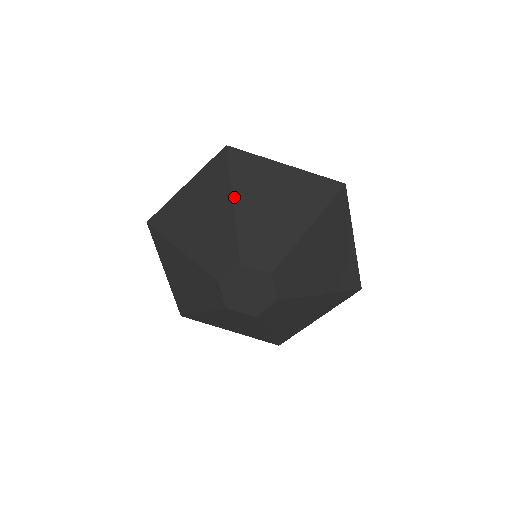
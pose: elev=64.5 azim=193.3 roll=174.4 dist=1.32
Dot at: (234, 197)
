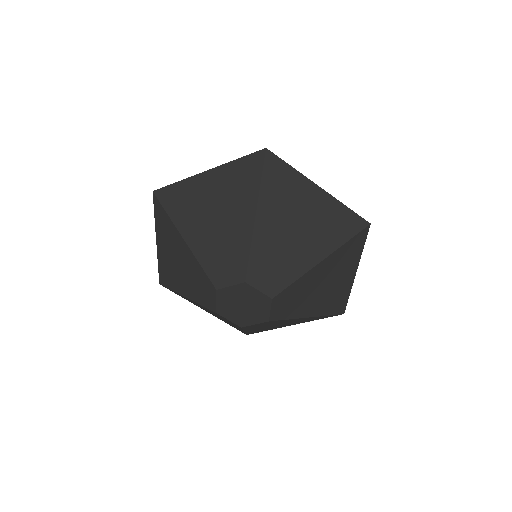
Dot at: (181, 233)
